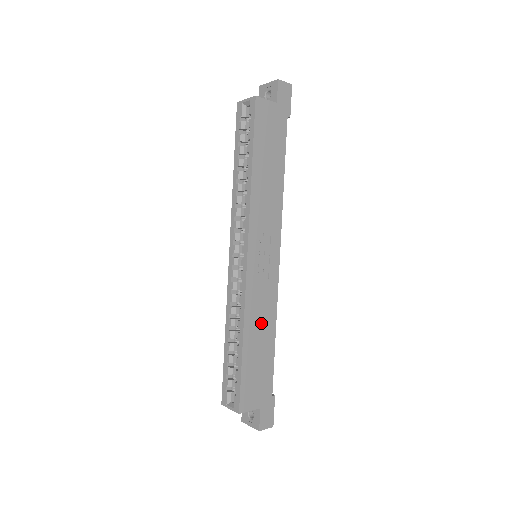
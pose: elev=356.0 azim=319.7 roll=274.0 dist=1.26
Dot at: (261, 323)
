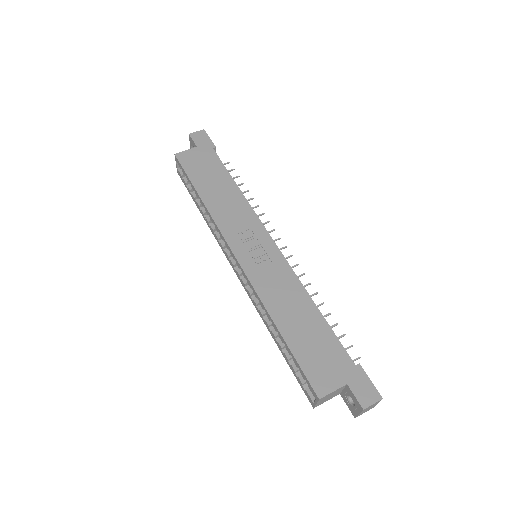
Dot at: (289, 302)
